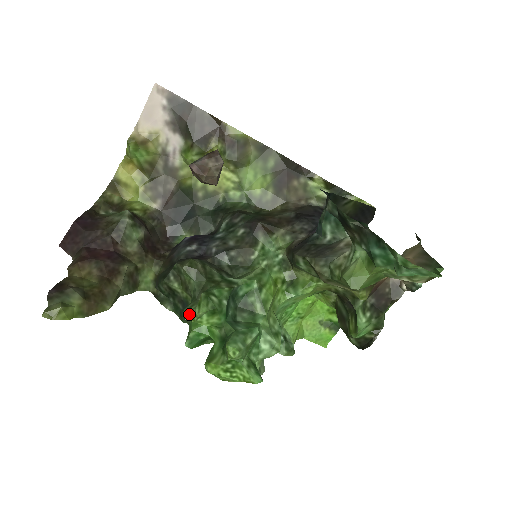
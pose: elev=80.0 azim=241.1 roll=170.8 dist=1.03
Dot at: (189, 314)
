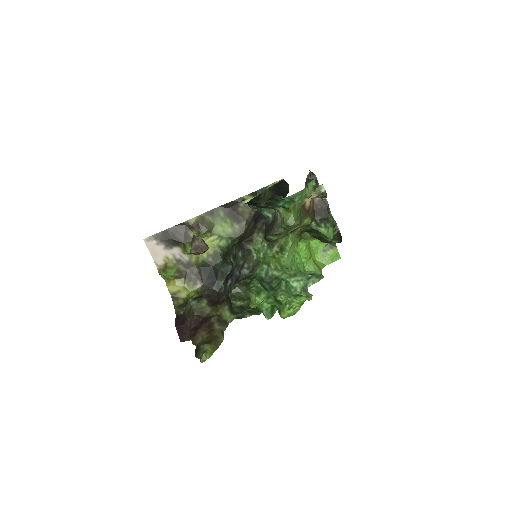
Dot at: (251, 304)
